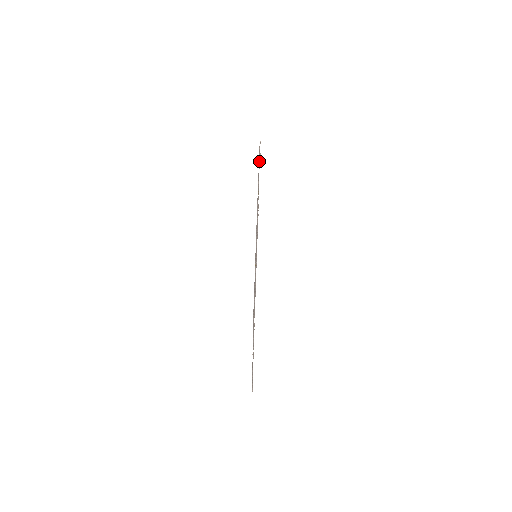
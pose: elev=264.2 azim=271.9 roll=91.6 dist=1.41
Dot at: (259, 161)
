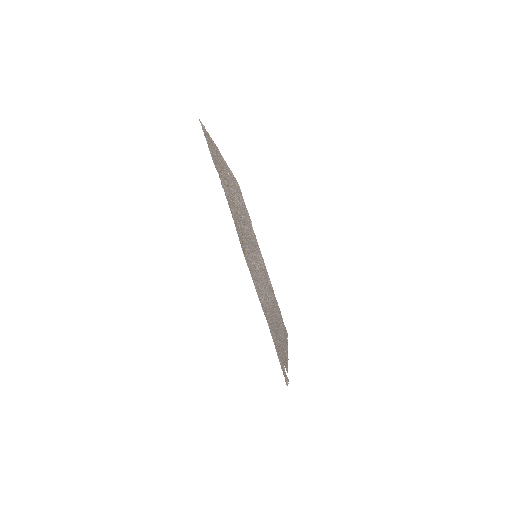
Dot at: (214, 149)
